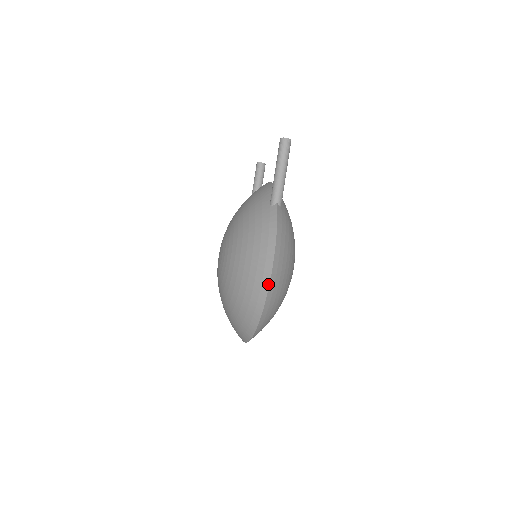
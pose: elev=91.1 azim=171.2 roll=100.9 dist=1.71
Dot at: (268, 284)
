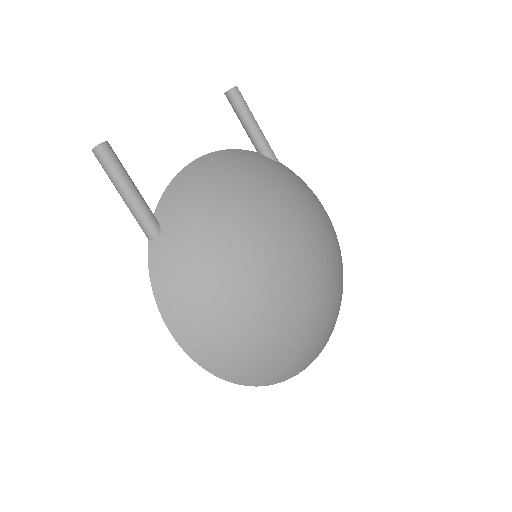
Dot at: (190, 357)
